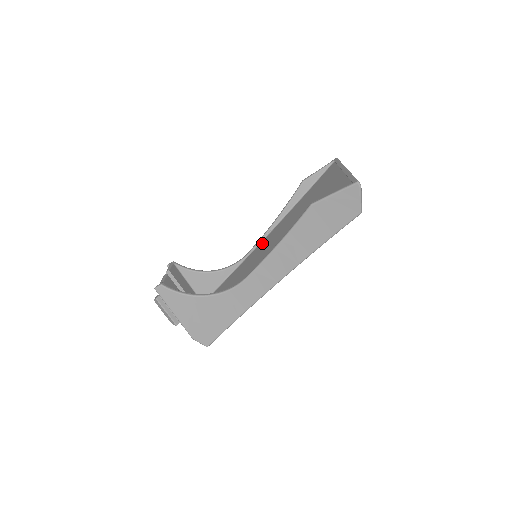
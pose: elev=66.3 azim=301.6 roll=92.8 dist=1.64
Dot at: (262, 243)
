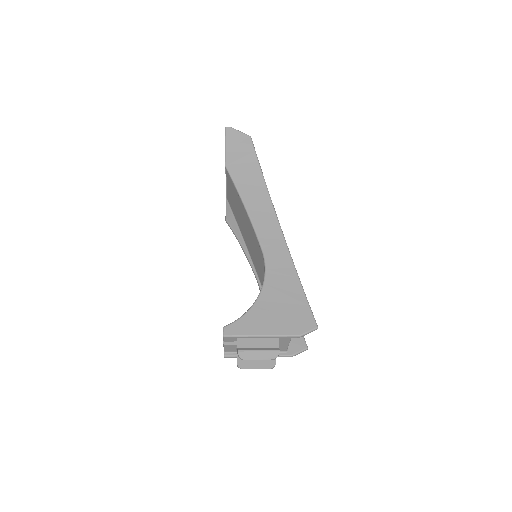
Dot at: (253, 261)
